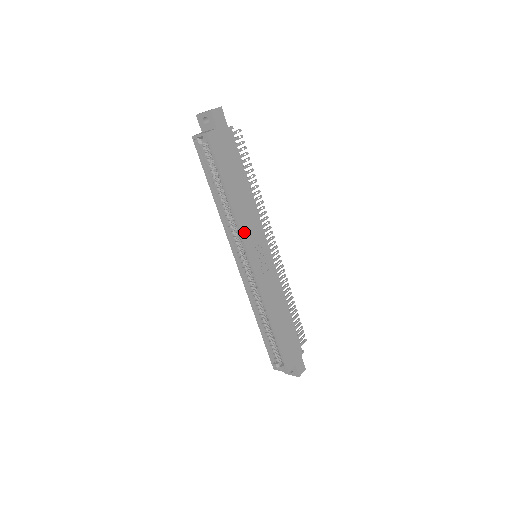
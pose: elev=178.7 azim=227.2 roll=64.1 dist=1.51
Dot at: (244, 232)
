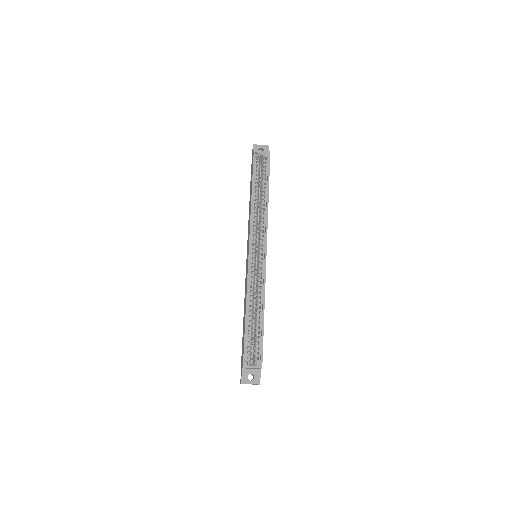
Dot at: (267, 226)
